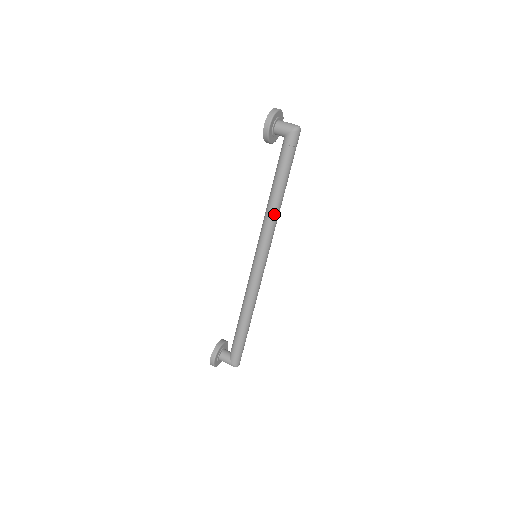
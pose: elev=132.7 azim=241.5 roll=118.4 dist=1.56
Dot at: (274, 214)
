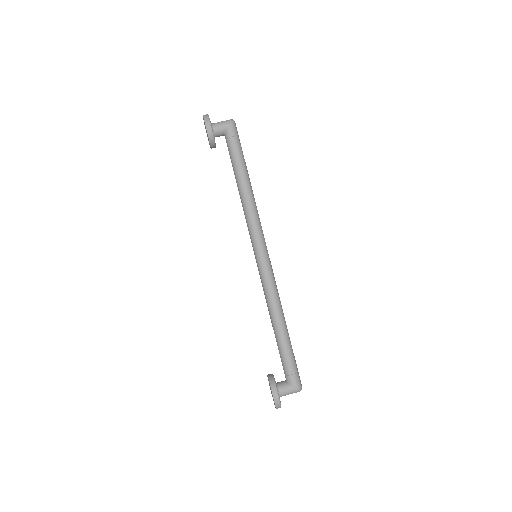
Dot at: (253, 203)
